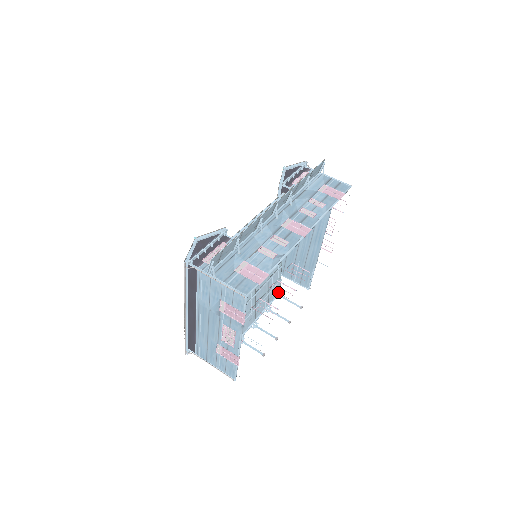
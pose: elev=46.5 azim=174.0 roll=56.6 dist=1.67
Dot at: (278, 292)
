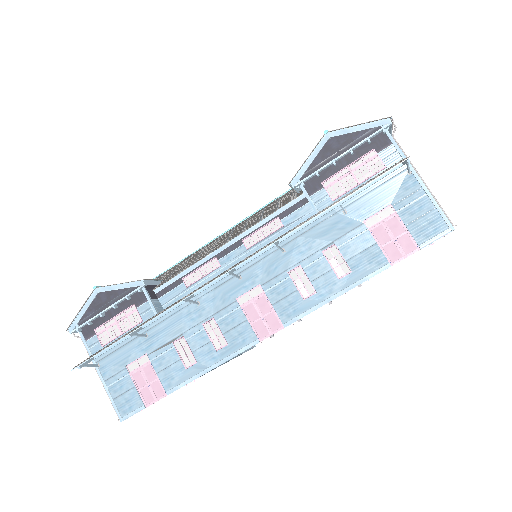
Dot at: occluded
